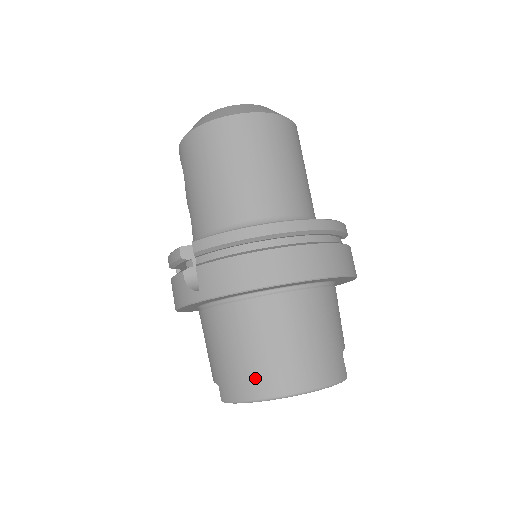
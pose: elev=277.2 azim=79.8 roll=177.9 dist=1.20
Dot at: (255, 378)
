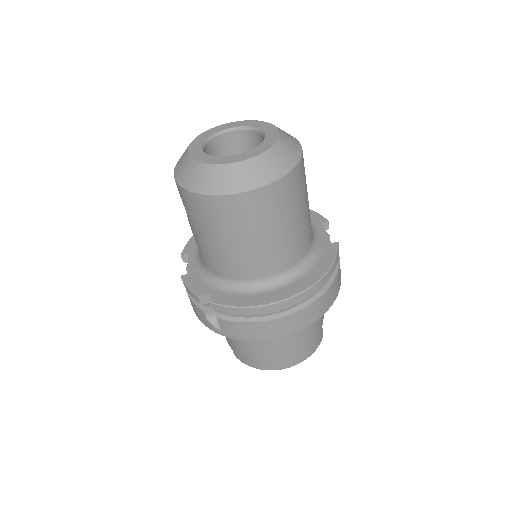
Dot at: (262, 362)
